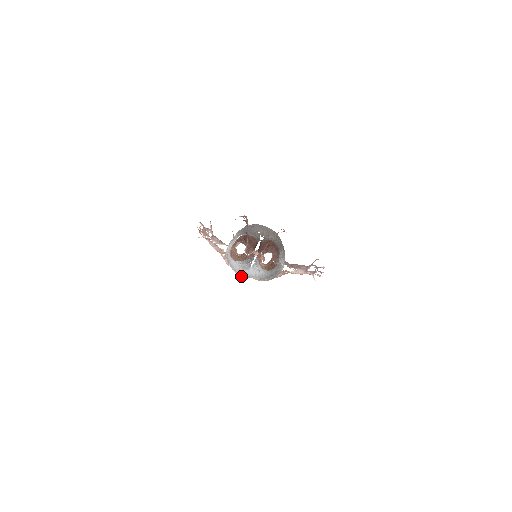
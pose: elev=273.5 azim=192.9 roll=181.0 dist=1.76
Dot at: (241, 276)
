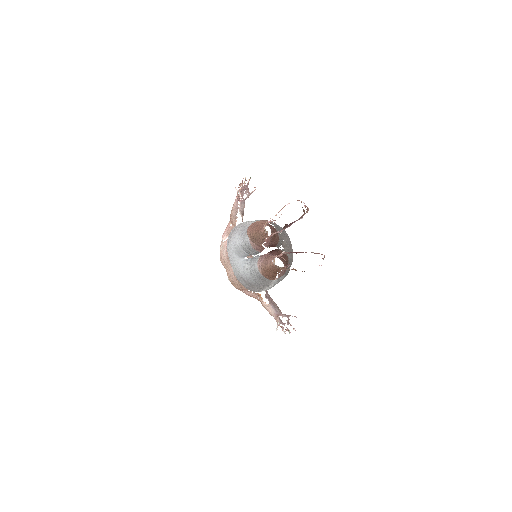
Dot at: (221, 258)
